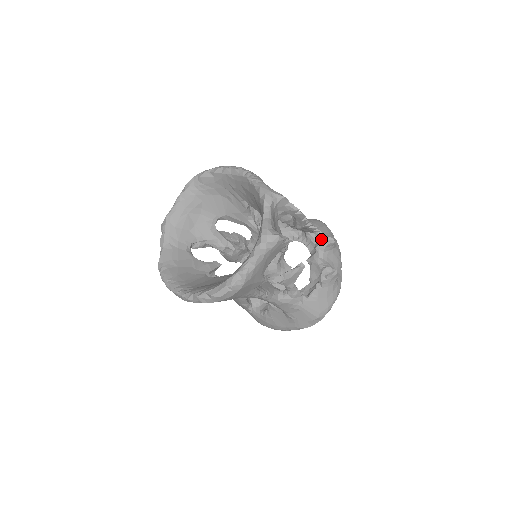
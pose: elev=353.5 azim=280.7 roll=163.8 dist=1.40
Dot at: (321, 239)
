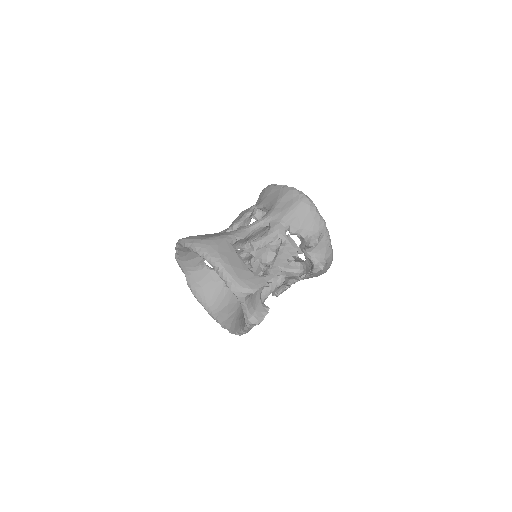
Dot at: (305, 239)
